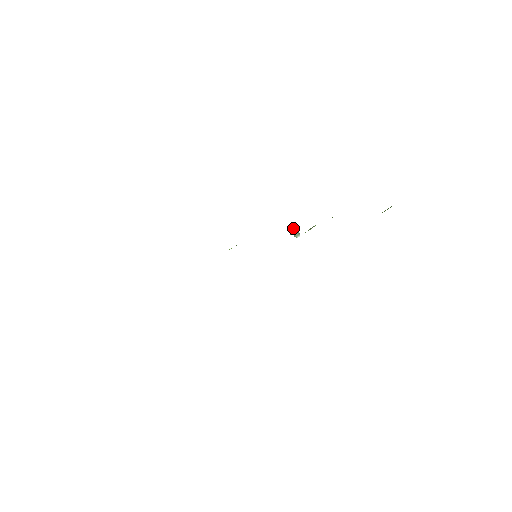
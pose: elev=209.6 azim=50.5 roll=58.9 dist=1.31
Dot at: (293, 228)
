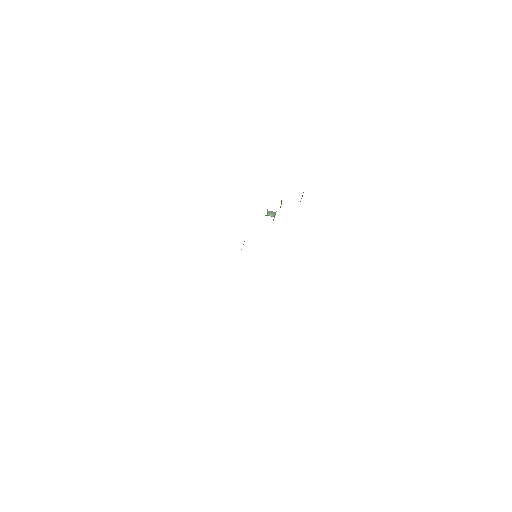
Dot at: (267, 214)
